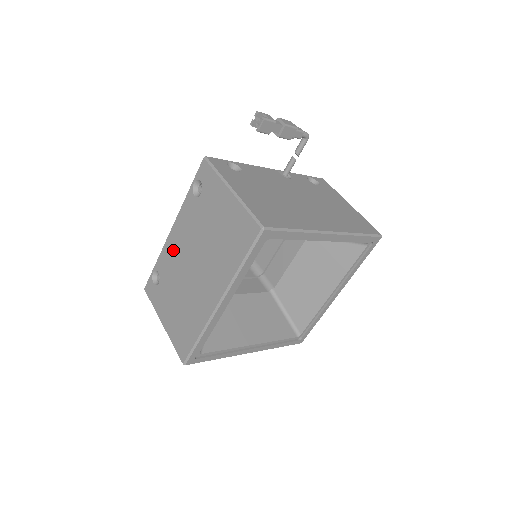
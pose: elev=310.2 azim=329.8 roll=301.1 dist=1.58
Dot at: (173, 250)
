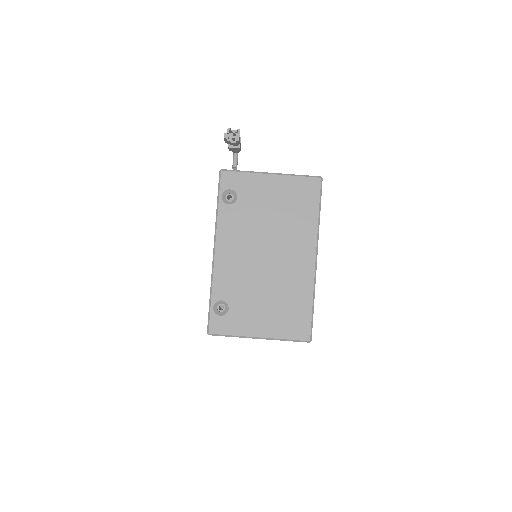
Dot at: (230, 265)
